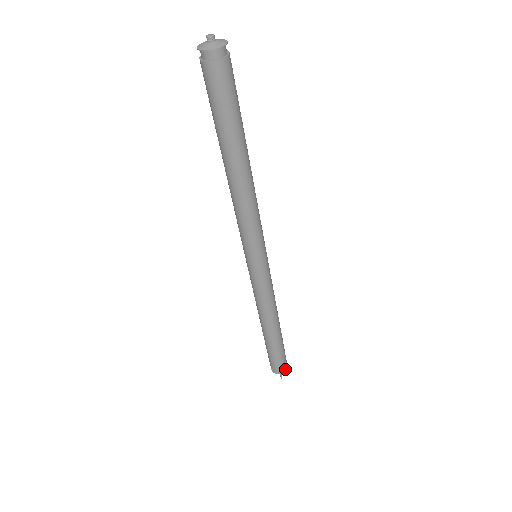
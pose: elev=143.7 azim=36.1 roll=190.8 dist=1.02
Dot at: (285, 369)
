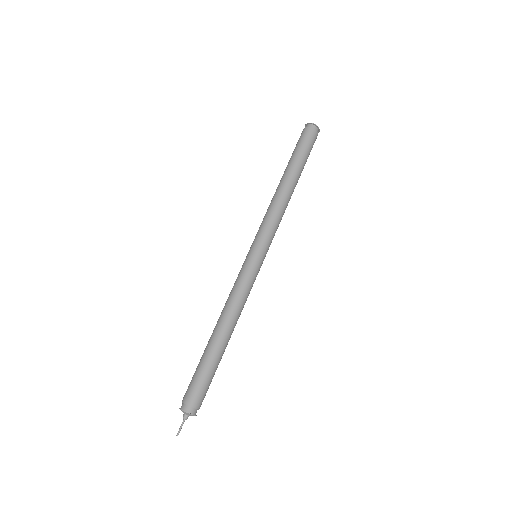
Dot at: (195, 414)
